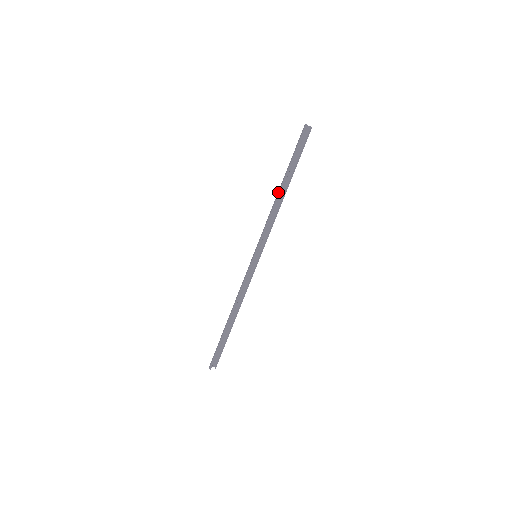
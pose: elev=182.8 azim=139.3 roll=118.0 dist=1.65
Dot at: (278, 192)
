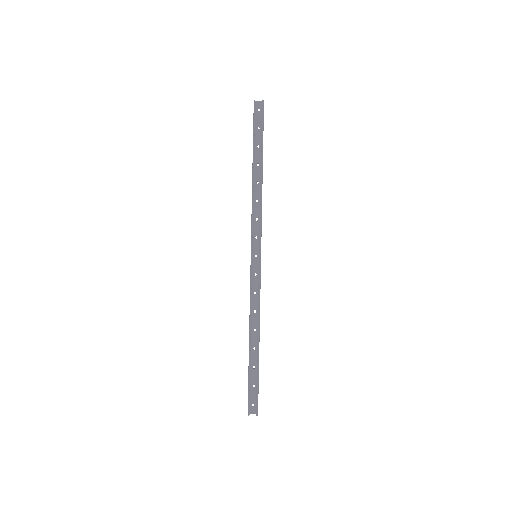
Dot at: (253, 177)
